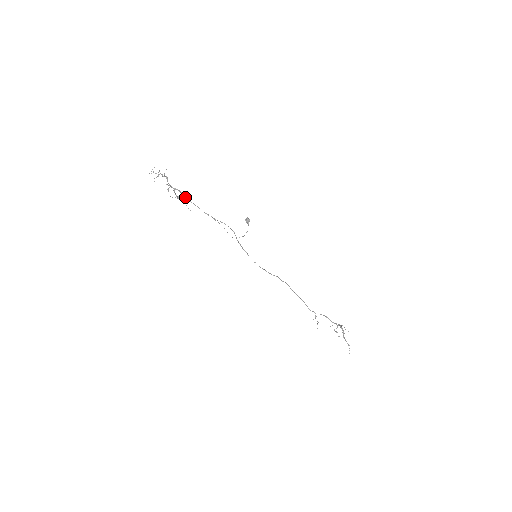
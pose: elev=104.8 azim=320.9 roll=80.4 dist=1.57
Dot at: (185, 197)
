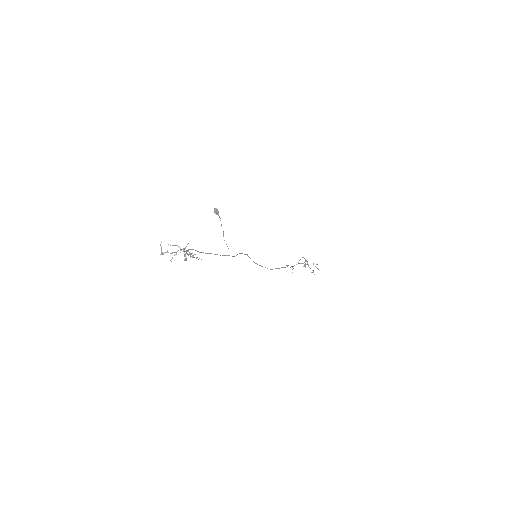
Dot at: occluded
